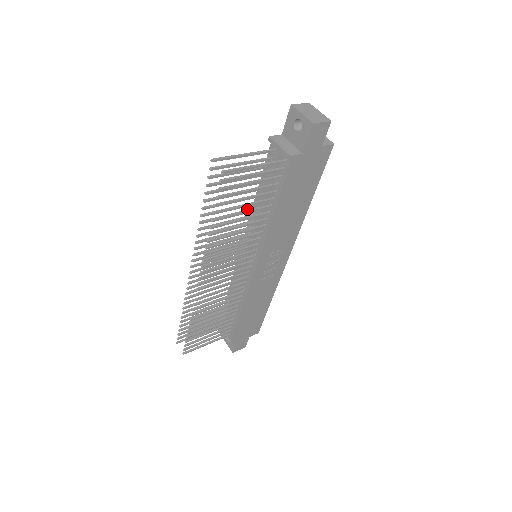
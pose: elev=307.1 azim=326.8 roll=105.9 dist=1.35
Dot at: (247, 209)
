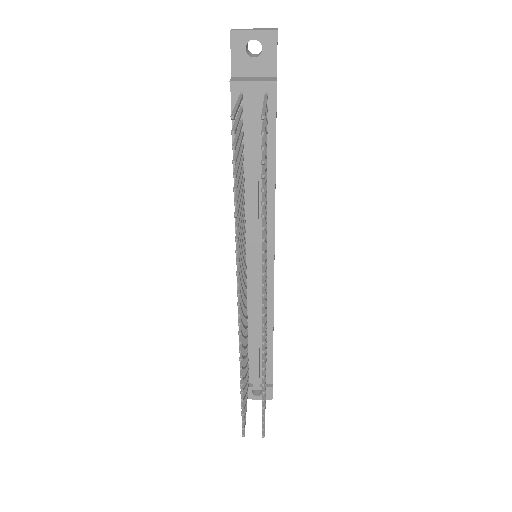
Dot at: occluded
